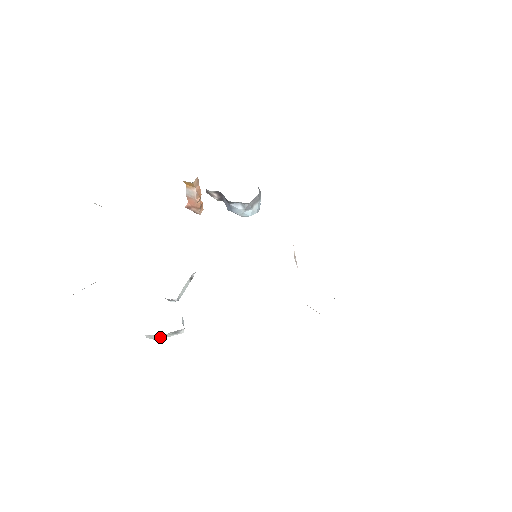
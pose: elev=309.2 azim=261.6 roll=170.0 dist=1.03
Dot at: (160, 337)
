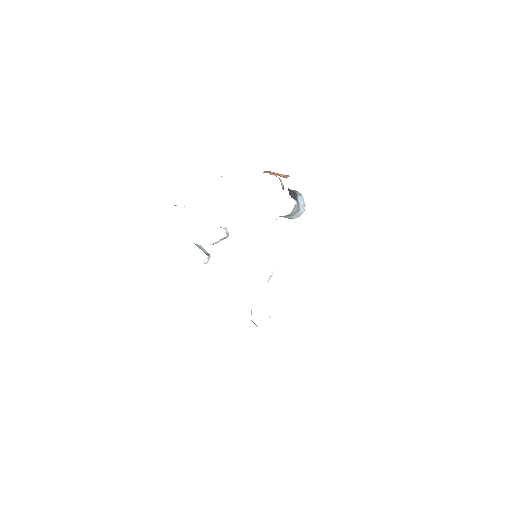
Dot at: occluded
